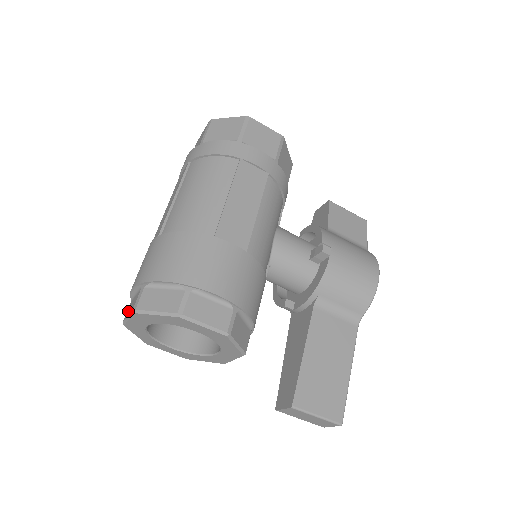
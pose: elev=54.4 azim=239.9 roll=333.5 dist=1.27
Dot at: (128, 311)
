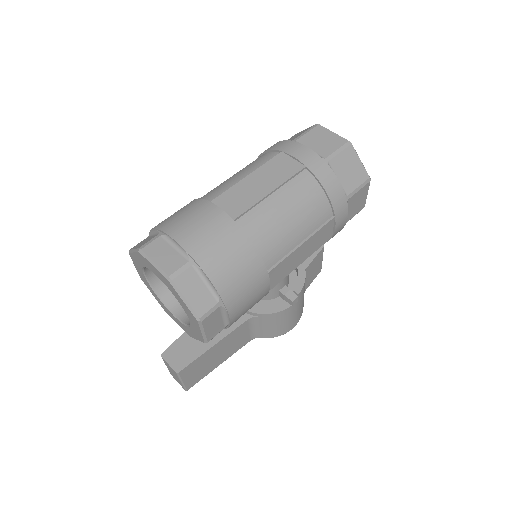
Dot at: (156, 253)
